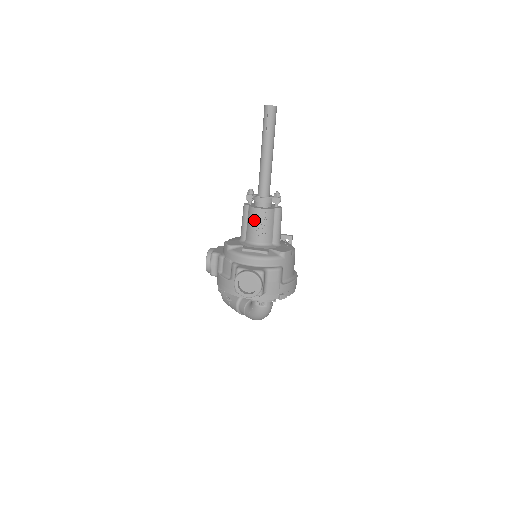
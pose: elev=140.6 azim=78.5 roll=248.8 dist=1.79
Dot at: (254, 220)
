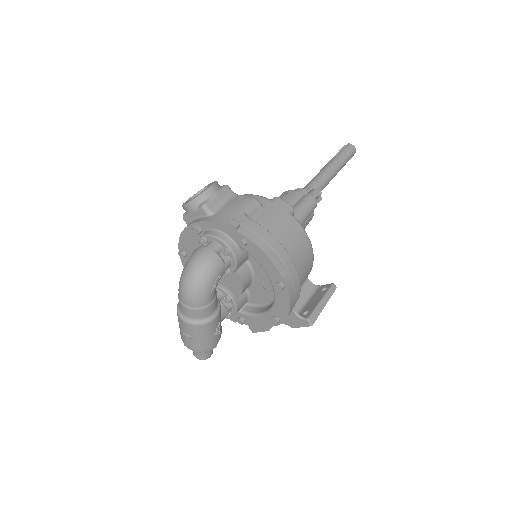
Dot at: occluded
